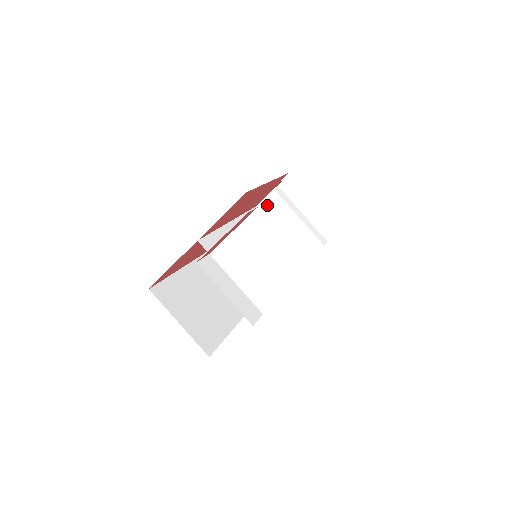
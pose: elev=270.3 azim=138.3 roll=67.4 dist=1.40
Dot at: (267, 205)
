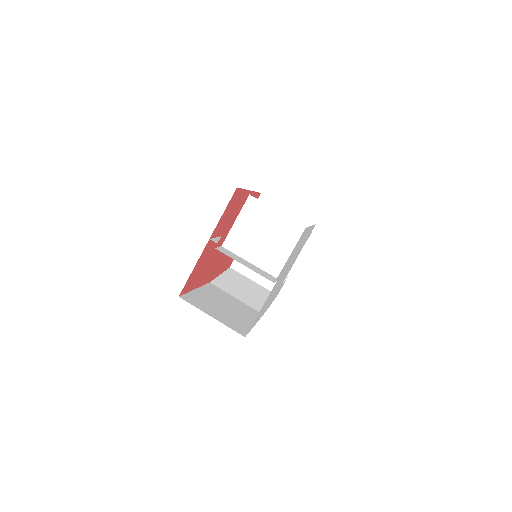
Dot at: occluded
